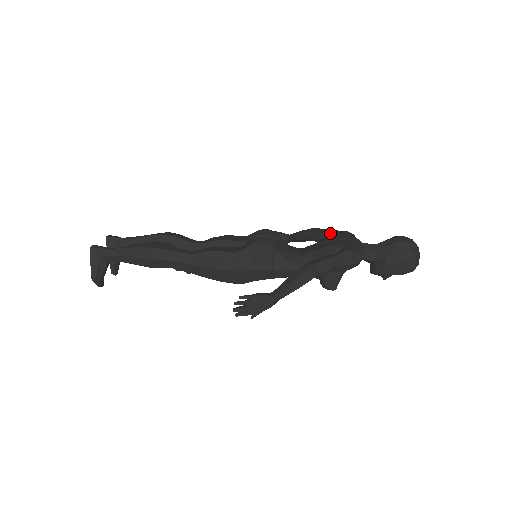
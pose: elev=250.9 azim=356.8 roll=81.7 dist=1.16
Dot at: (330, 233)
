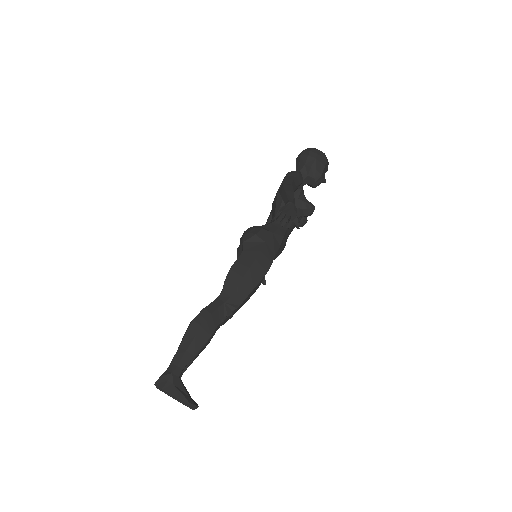
Dot at: occluded
